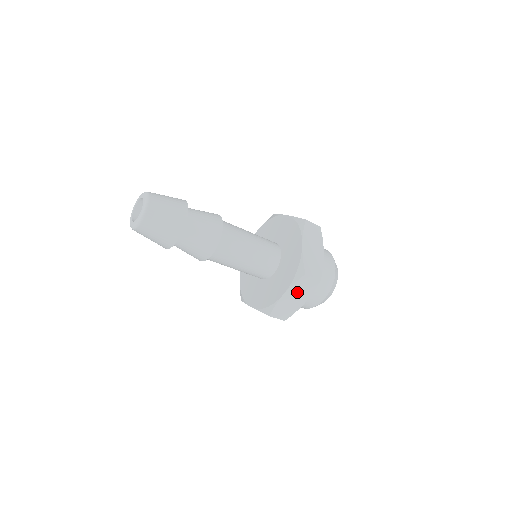
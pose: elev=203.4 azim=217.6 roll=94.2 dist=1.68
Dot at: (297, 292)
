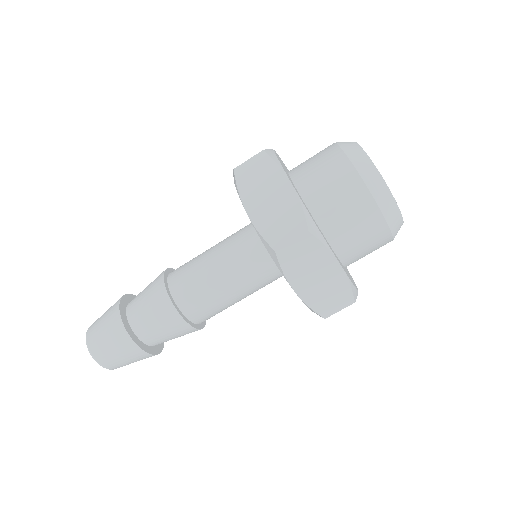
Dot at: (306, 272)
